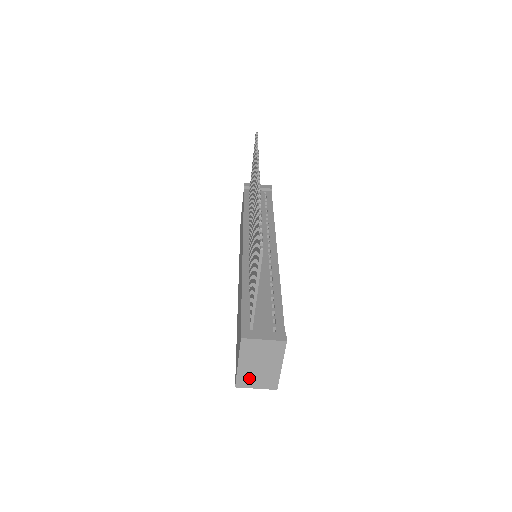
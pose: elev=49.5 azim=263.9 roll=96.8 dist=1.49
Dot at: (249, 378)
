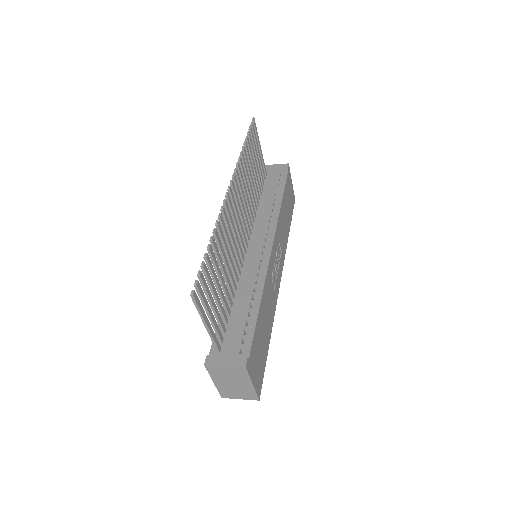
Dot at: (229, 392)
